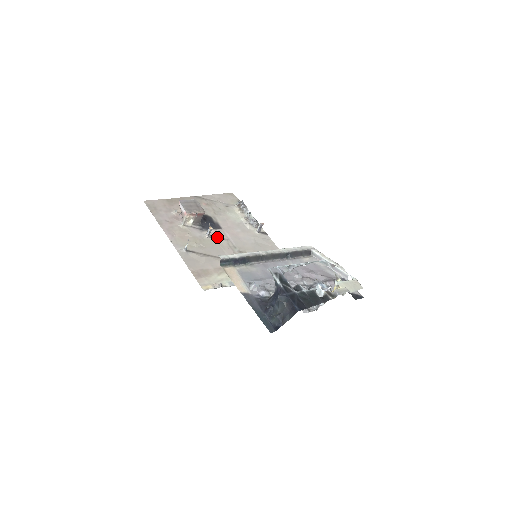
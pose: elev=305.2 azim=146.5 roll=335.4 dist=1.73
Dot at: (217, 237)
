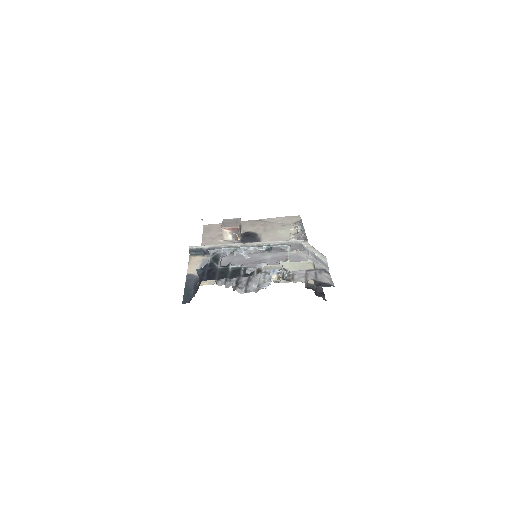
Dot at: occluded
